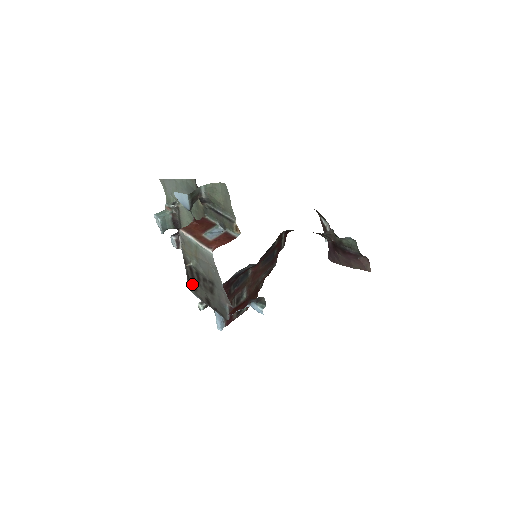
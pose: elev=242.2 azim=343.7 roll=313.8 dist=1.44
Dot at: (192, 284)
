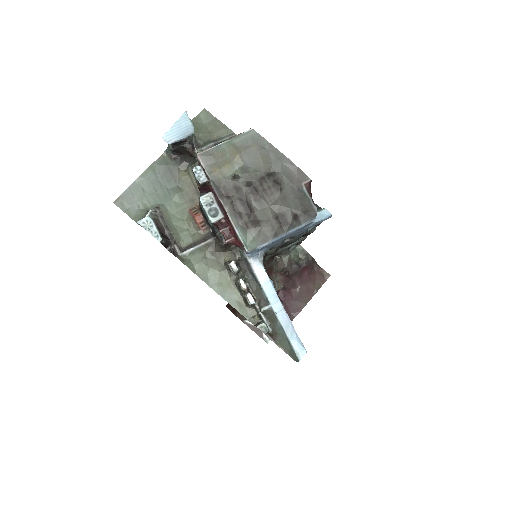
Dot at: (249, 221)
